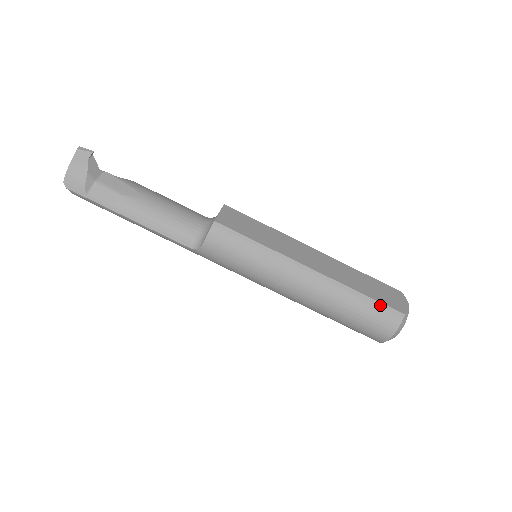
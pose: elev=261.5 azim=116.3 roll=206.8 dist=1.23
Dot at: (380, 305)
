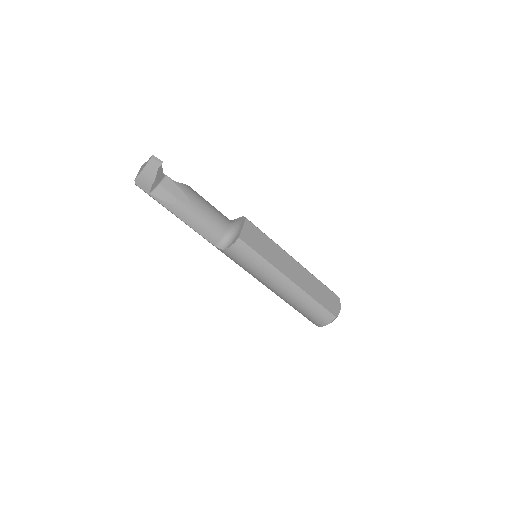
Dot at: (324, 309)
